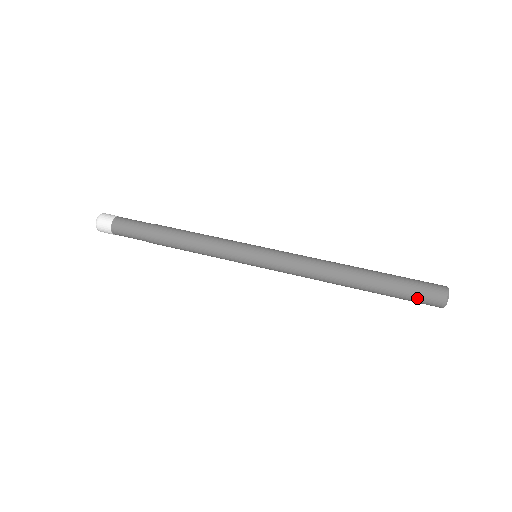
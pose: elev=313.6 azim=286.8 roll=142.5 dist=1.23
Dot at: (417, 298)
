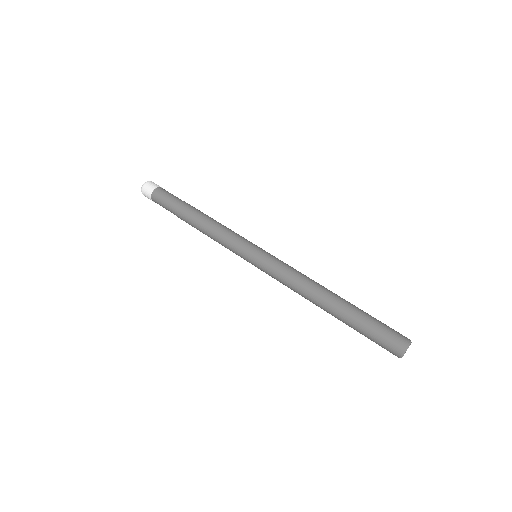
Dot at: (381, 336)
